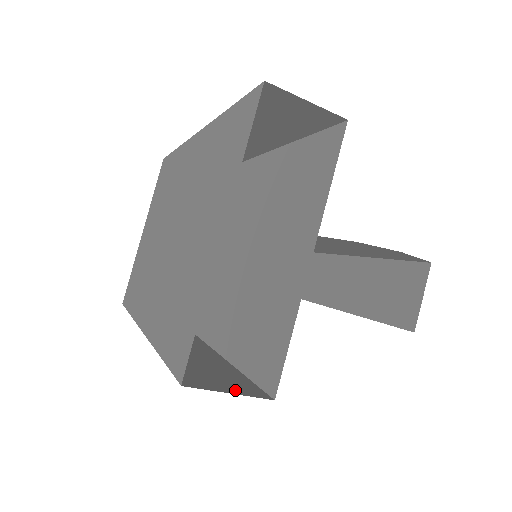
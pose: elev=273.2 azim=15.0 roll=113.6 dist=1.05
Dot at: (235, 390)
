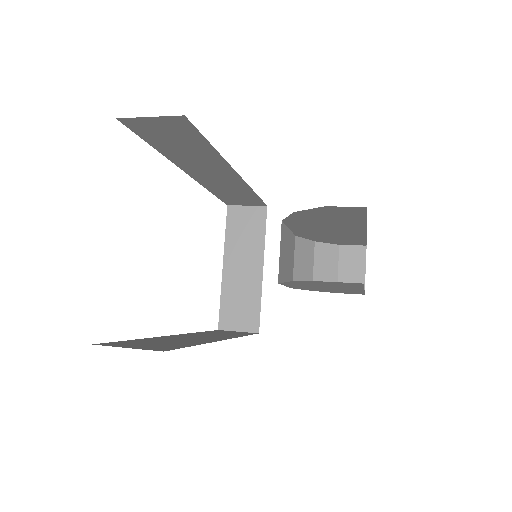
Dot at: (140, 348)
